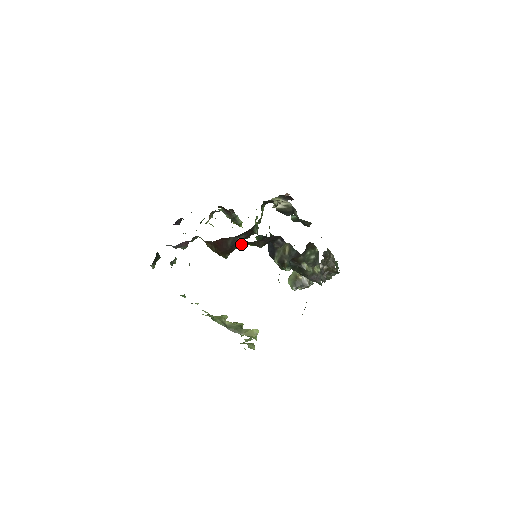
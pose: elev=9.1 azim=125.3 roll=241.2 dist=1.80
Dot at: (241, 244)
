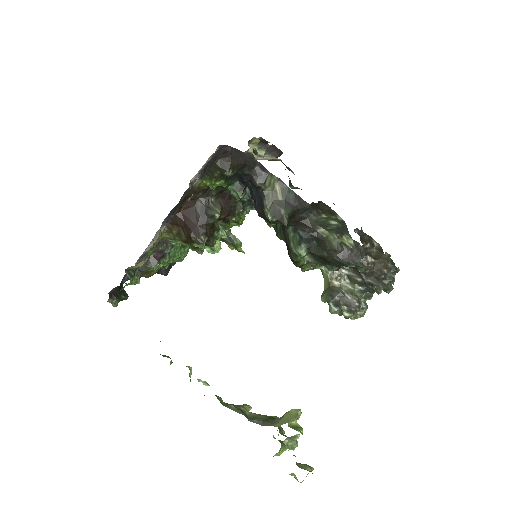
Dot at: (216, 211)
